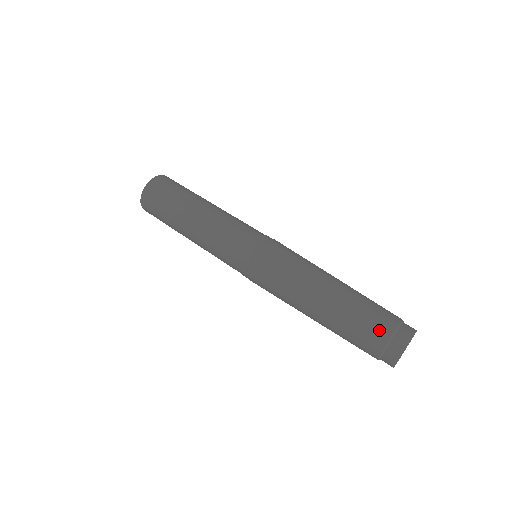
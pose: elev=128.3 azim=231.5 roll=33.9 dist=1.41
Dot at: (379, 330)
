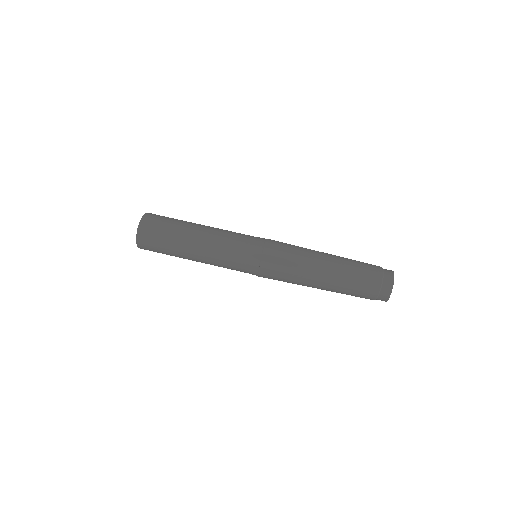
Dot at: (374, 270)
